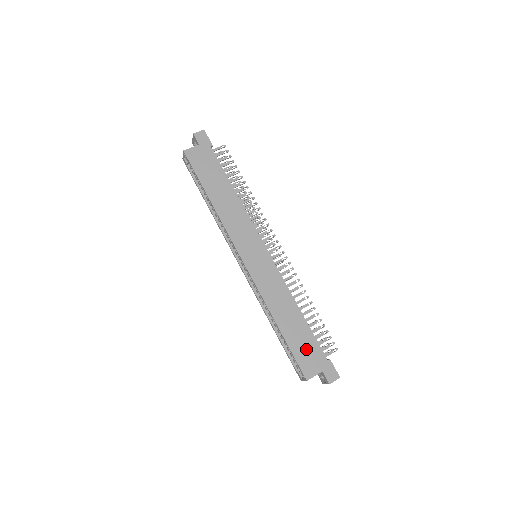
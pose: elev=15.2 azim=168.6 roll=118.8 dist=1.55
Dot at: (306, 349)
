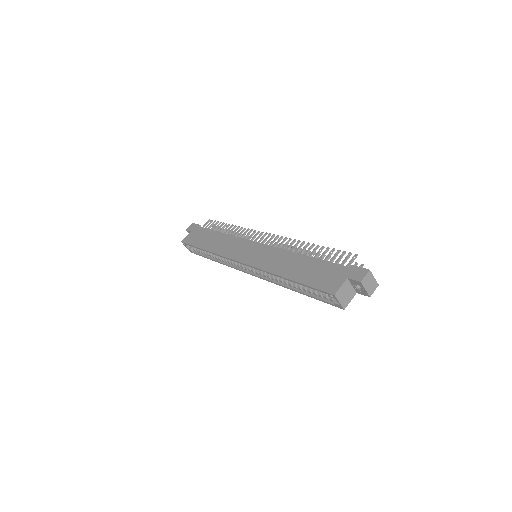
Dot at: (321, 274)
